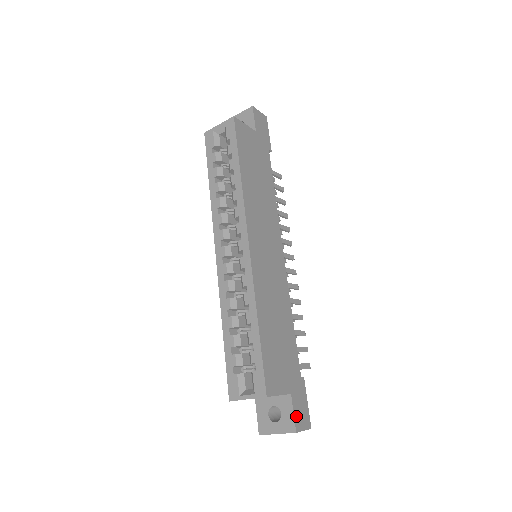
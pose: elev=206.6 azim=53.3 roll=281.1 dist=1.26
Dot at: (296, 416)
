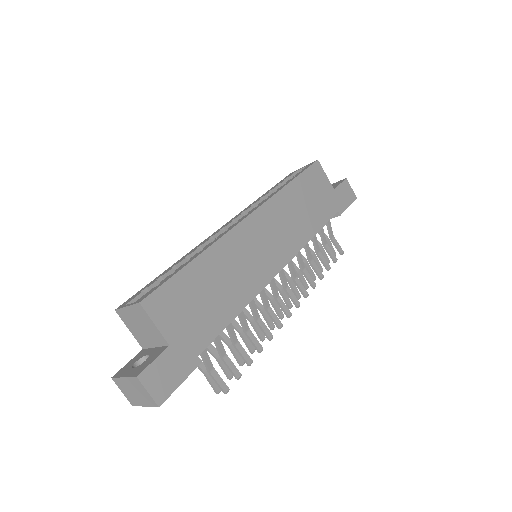
Dot at: (154, 367)
